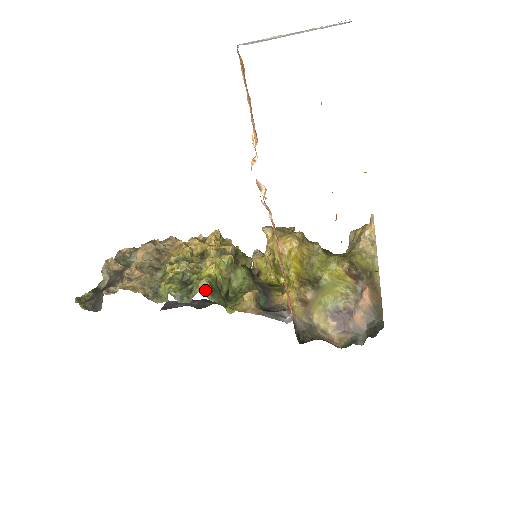
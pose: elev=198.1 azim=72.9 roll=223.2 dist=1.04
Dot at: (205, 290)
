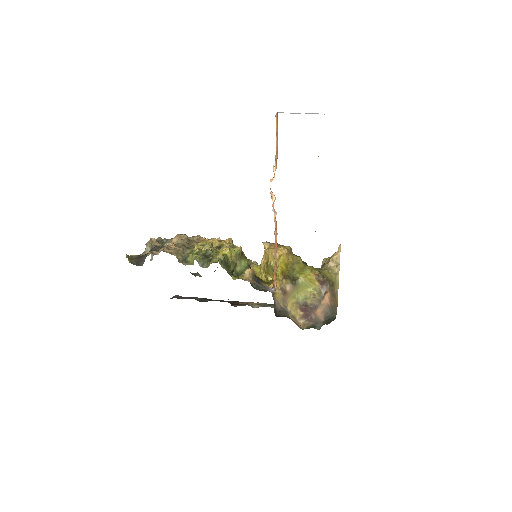
Dot at: (221, 260)
